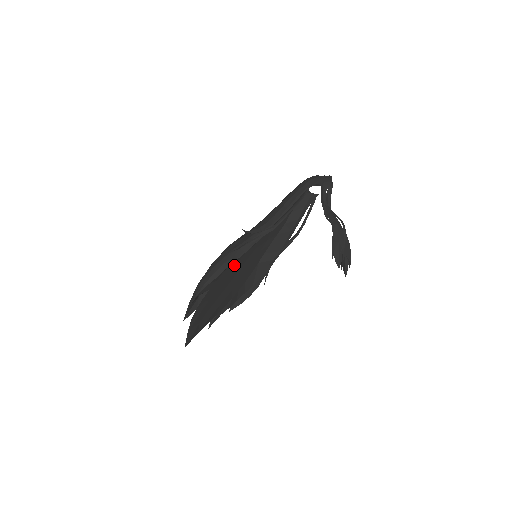
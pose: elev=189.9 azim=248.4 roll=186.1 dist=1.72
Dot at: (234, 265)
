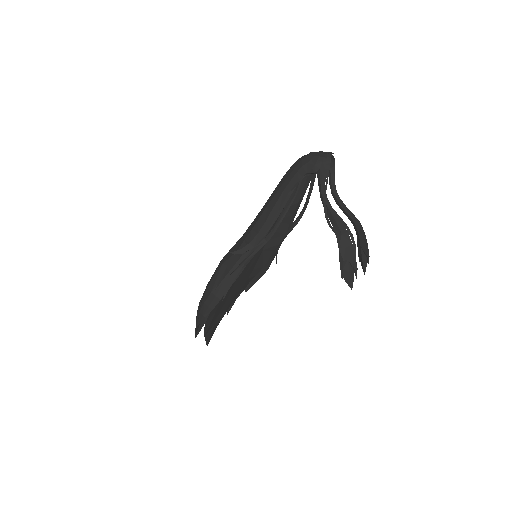
Dot at: occluded
